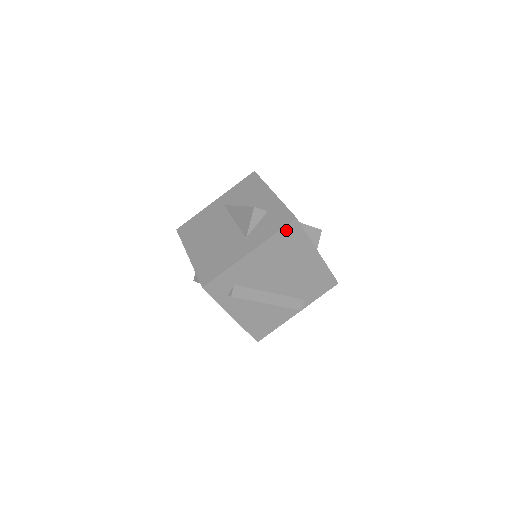
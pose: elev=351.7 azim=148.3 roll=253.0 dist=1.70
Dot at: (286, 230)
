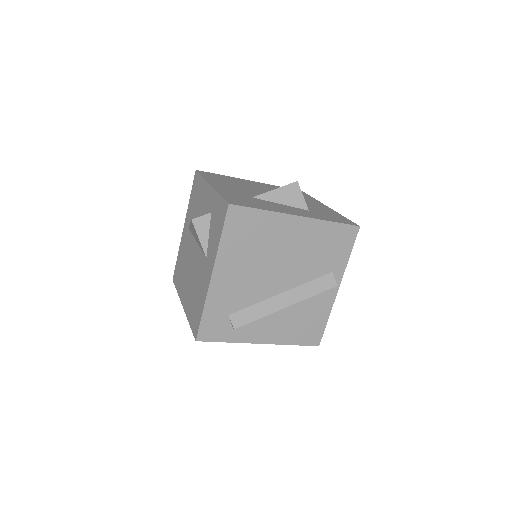
Dot at: (230, 224)
